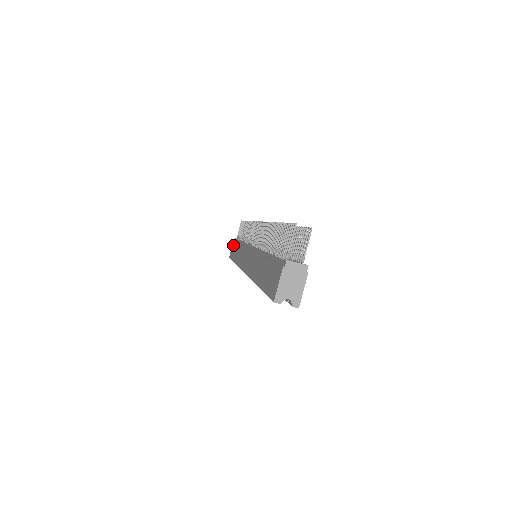
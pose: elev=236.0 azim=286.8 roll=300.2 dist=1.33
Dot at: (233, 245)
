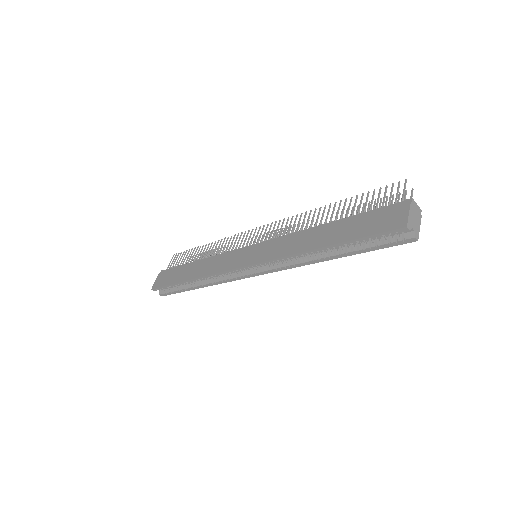
Dot at: (164, 274)
